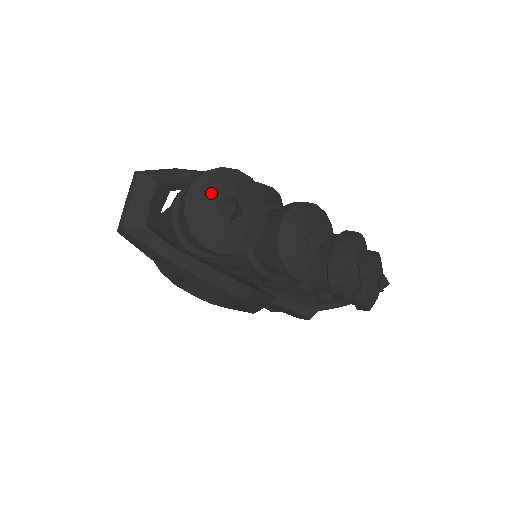
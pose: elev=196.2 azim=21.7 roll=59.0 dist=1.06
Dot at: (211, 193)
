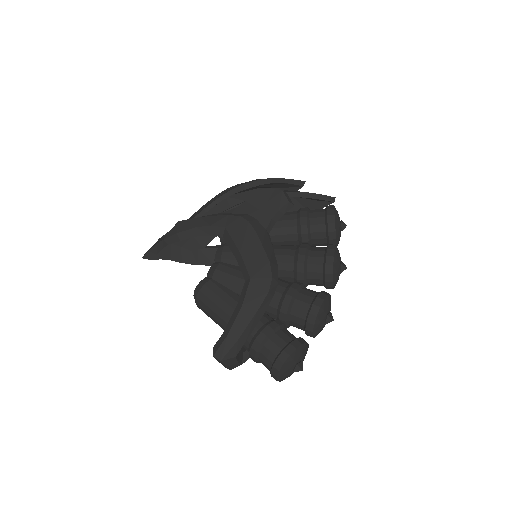
Dot at: (287, 373)
